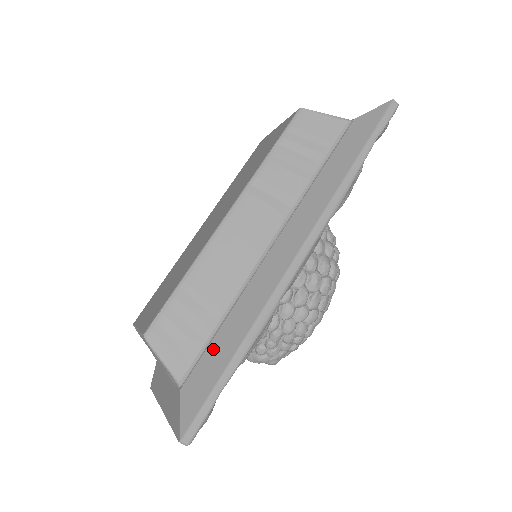
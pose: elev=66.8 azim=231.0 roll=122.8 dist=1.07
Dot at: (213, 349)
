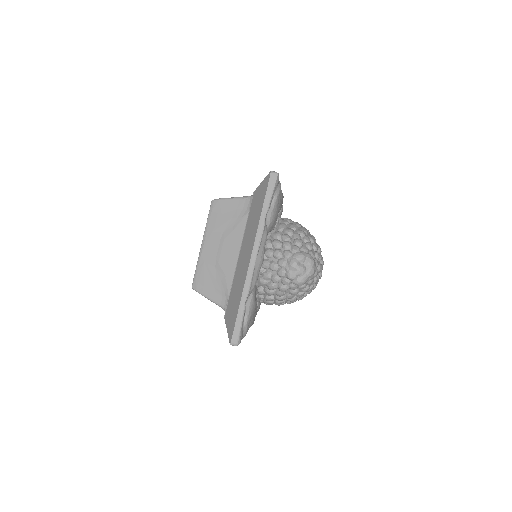
Dot at: occluded
